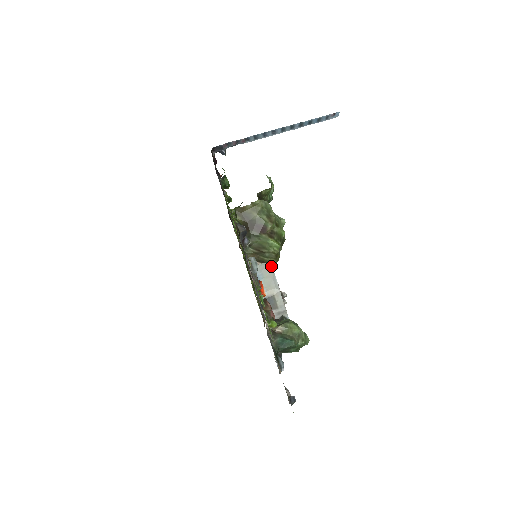
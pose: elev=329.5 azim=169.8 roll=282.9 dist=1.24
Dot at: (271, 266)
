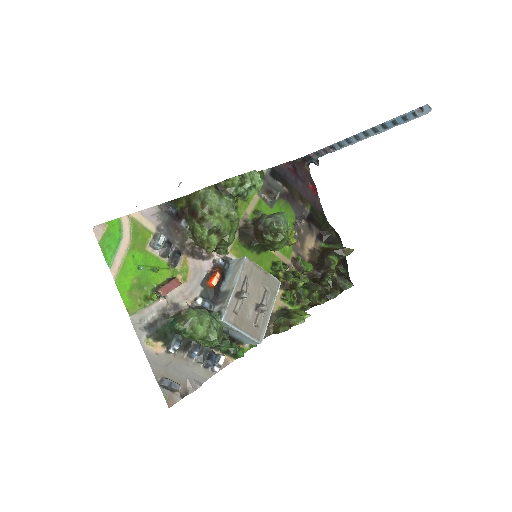
Dot at: (242, 263)
